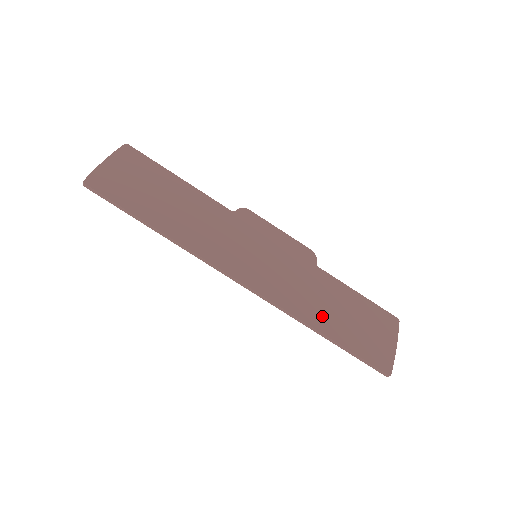
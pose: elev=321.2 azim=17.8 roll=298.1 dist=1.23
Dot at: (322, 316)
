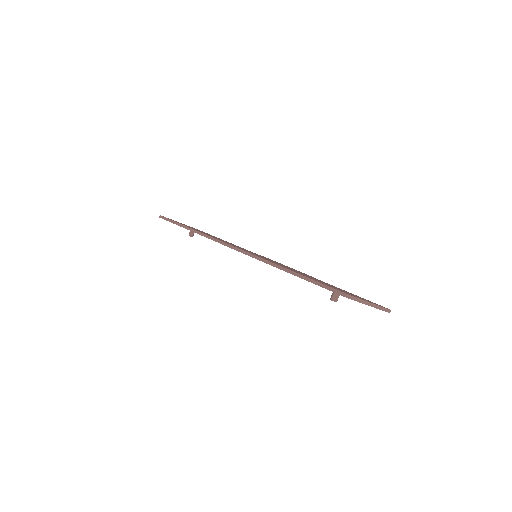
Dot at: occluded
